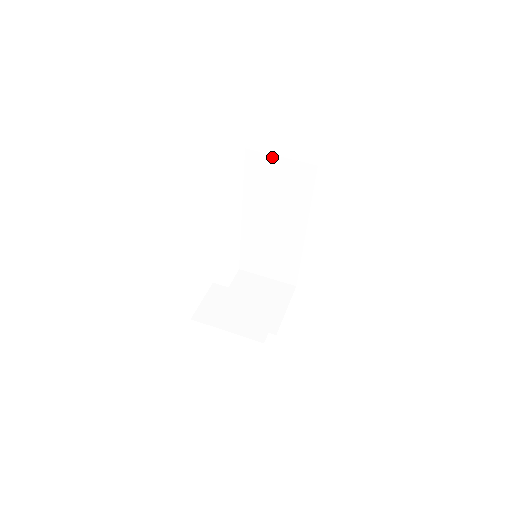
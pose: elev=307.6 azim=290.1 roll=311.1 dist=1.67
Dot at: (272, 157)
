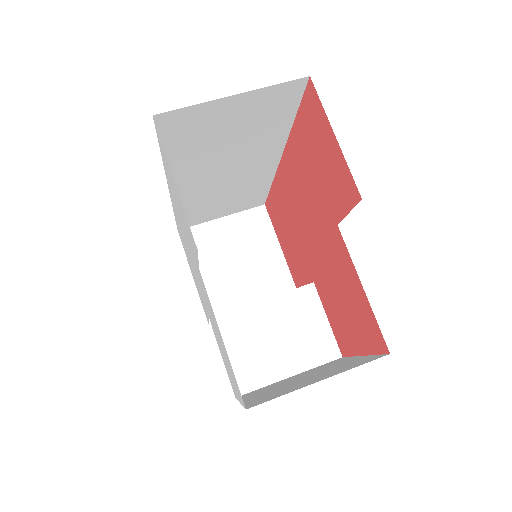
Dot at: (215, 103)
